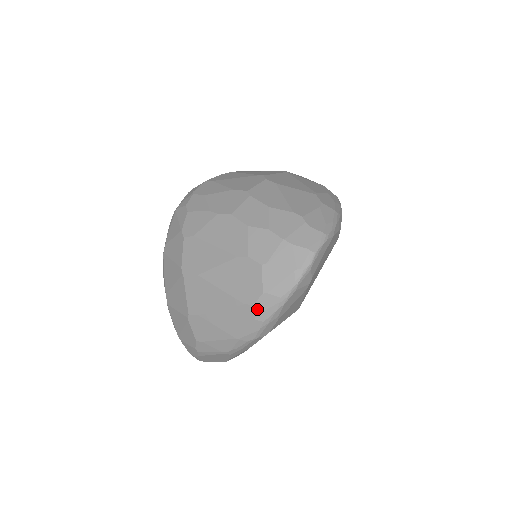
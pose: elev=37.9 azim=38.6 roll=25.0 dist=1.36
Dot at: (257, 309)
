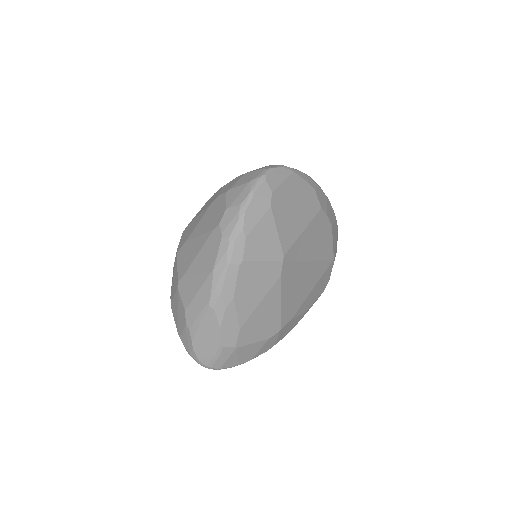
Dot at: (222, 226)
